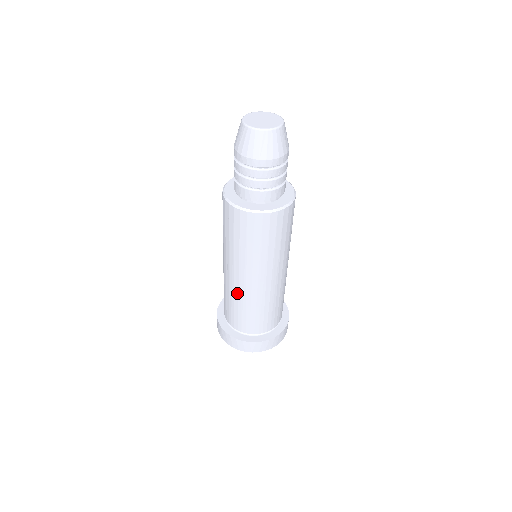
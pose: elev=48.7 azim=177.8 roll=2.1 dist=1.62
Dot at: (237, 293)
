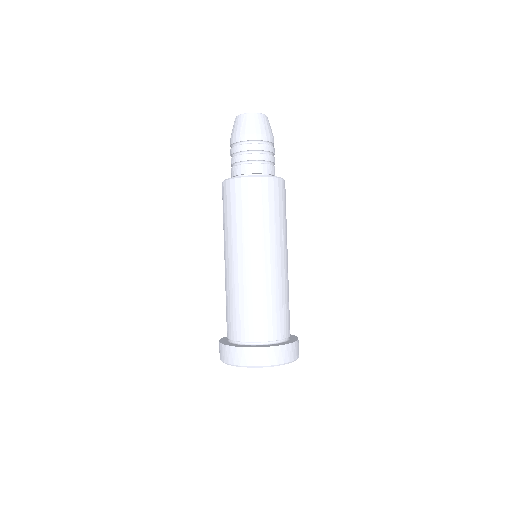
Dot at: (229, 283)
